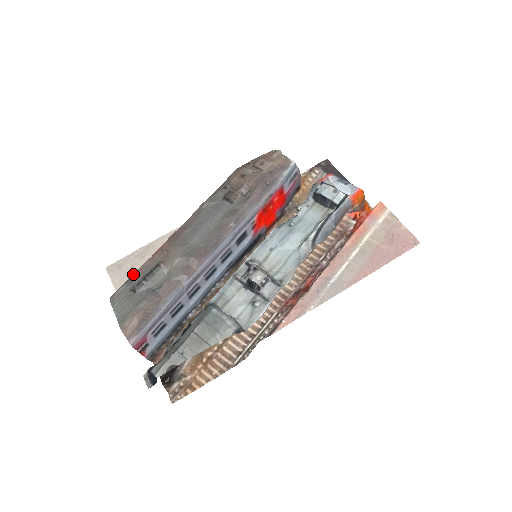
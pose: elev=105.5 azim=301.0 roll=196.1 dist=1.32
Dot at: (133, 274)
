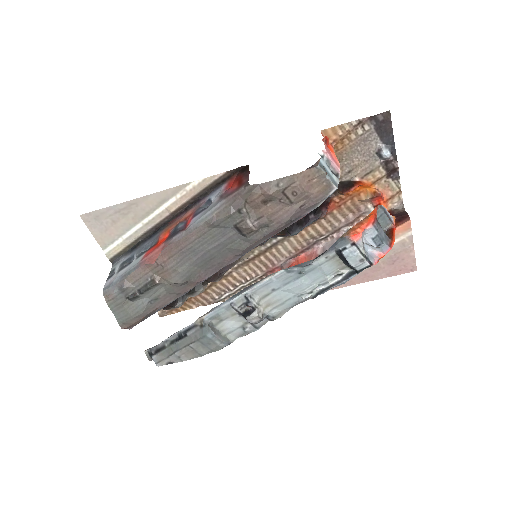
Dot at: (116, 231)
